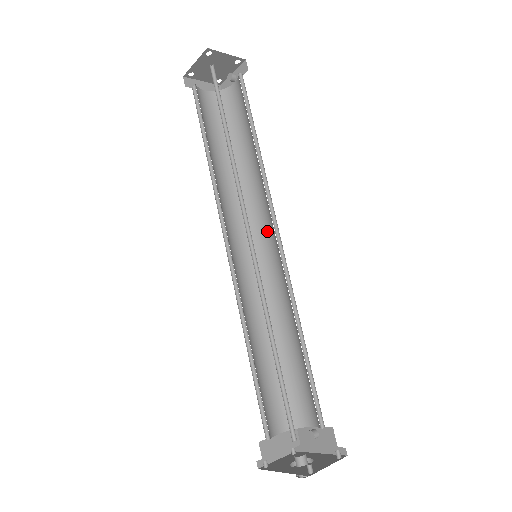
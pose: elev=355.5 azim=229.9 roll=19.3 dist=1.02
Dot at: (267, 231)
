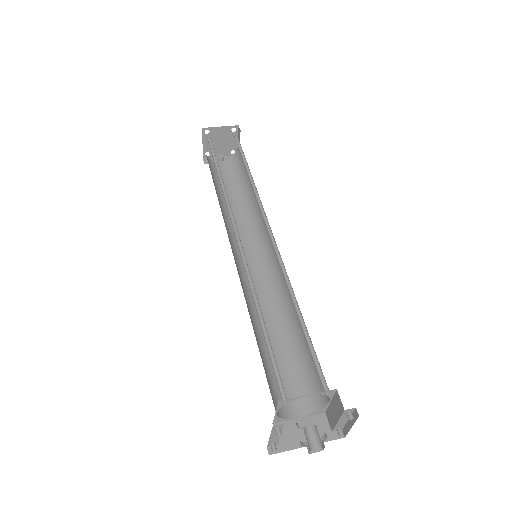
Dot at: (248, 252)
